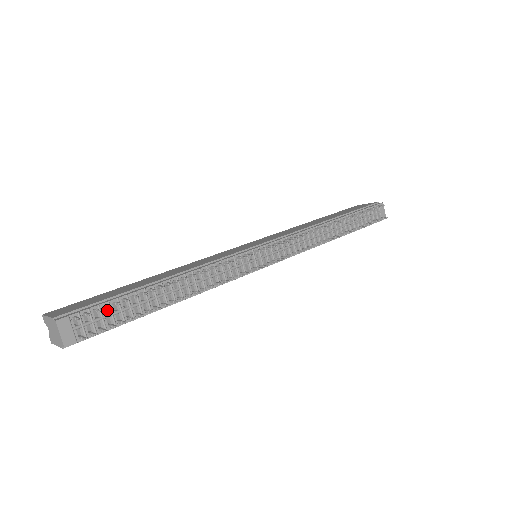
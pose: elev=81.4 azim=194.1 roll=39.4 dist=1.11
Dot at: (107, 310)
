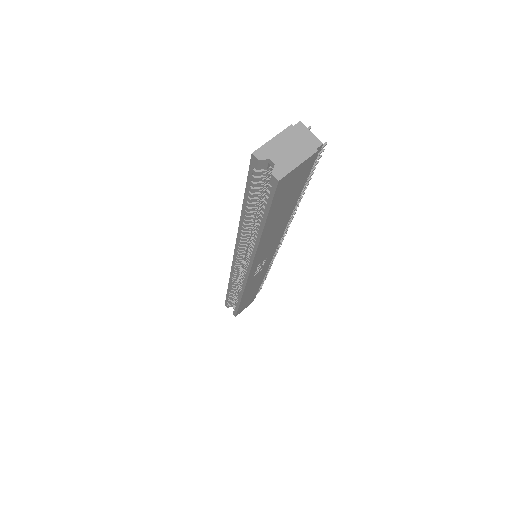
Dot at: occluded
